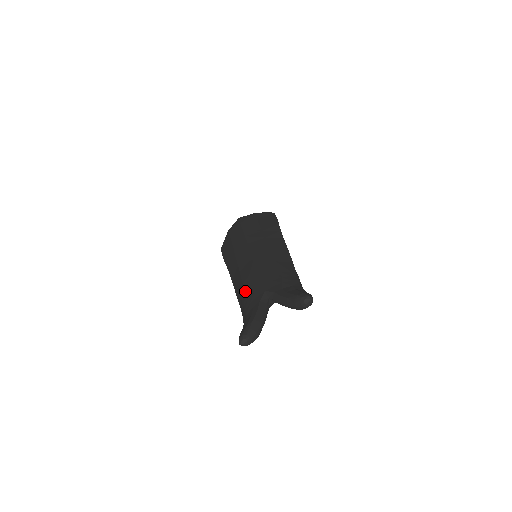
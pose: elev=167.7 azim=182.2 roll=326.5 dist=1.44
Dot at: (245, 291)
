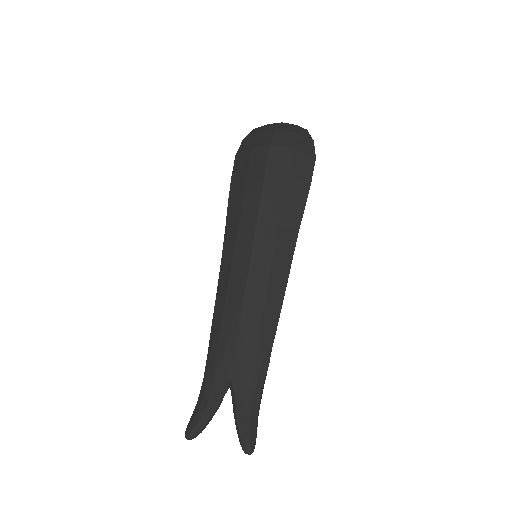
Dot at: (217, 345)
